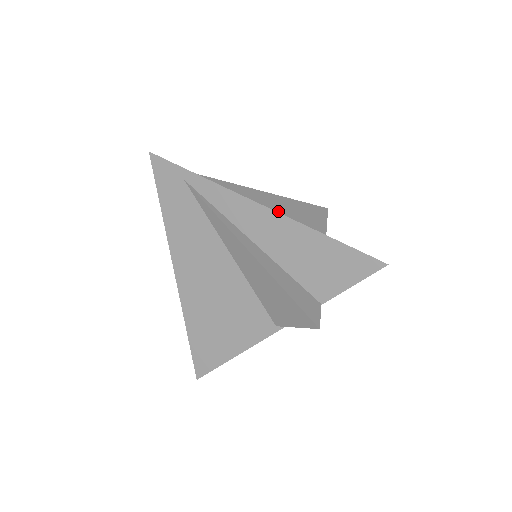
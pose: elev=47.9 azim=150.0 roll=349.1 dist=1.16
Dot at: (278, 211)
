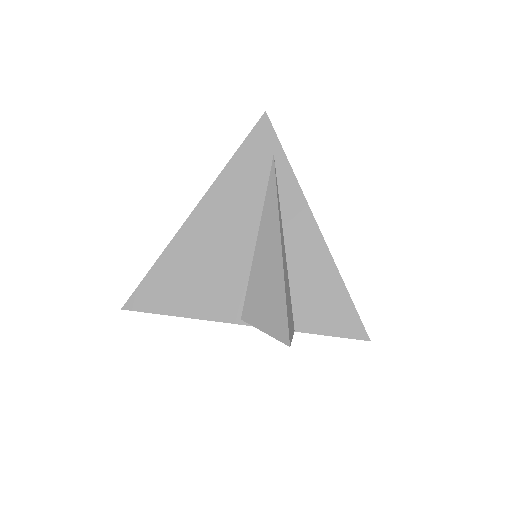
Dot at: occluded
